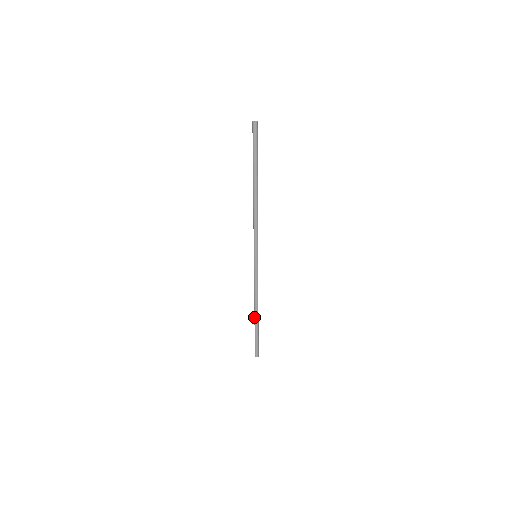
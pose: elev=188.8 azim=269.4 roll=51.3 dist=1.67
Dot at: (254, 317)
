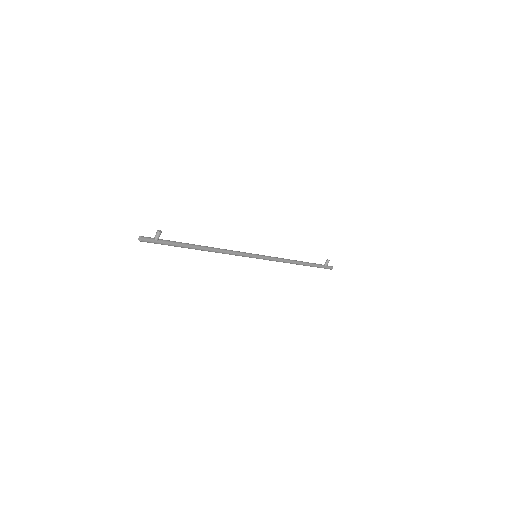
Dot at: occluded
